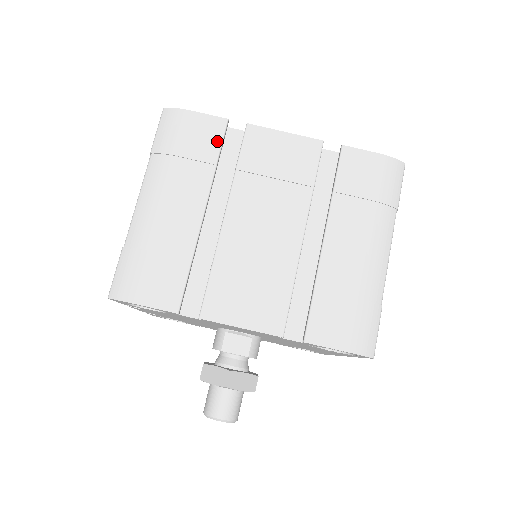
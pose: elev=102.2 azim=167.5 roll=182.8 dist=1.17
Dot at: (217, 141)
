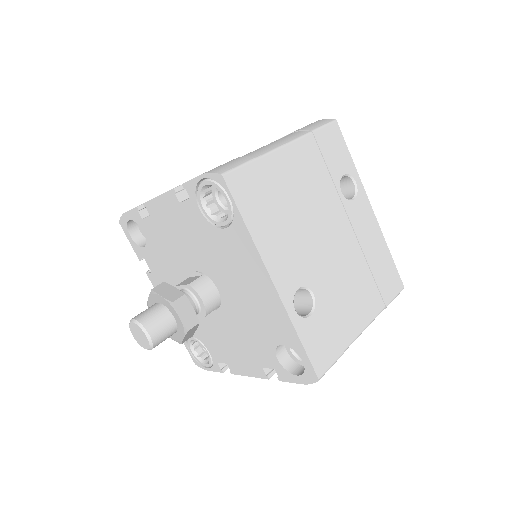
Dot at: occluded
